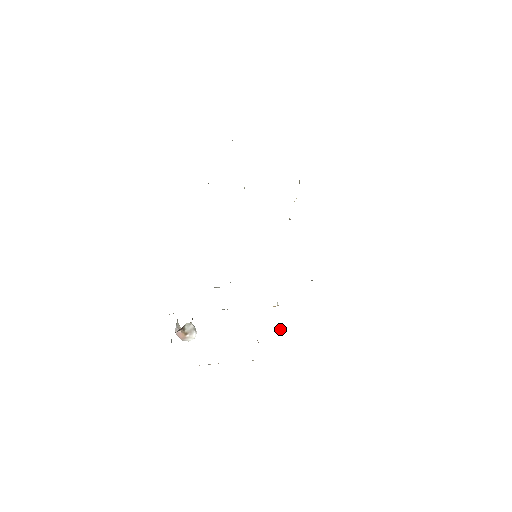
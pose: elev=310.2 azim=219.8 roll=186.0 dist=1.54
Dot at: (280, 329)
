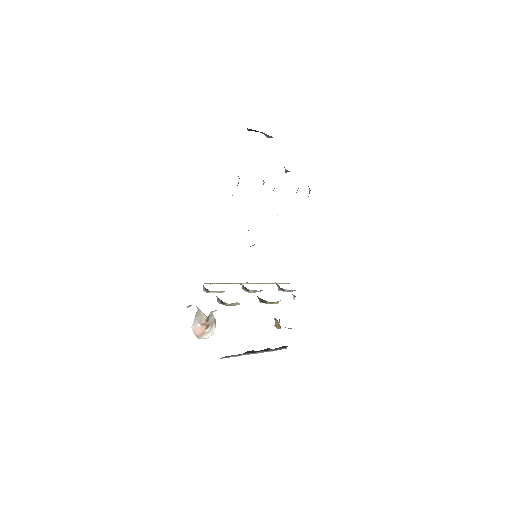
Dot at: occluded
